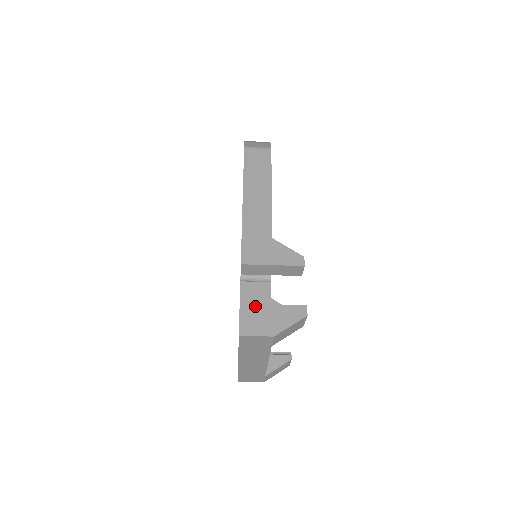
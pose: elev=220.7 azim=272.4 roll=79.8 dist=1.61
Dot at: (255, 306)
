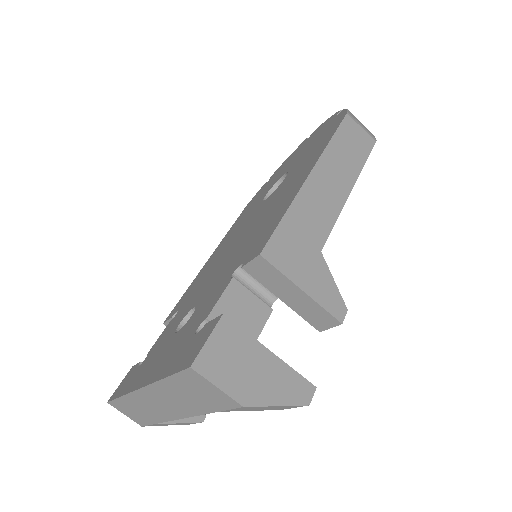
Dot at: (244, 334)
